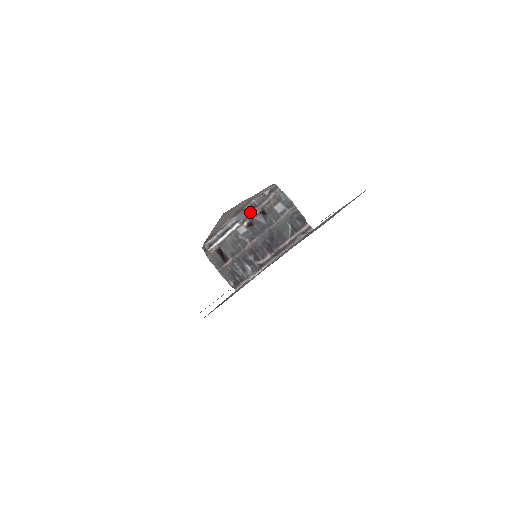
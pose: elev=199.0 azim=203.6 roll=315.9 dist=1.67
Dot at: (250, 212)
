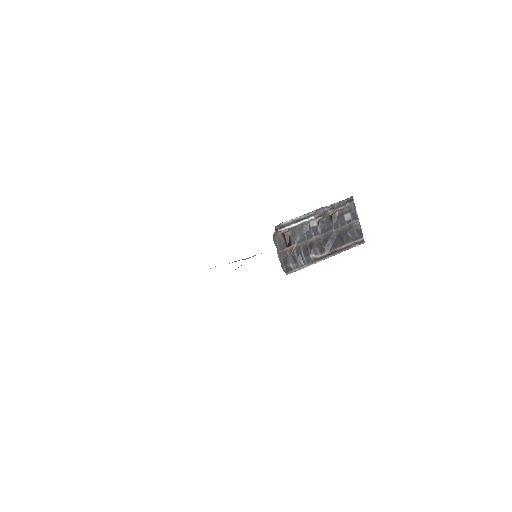
Dot at: (326, 211)
